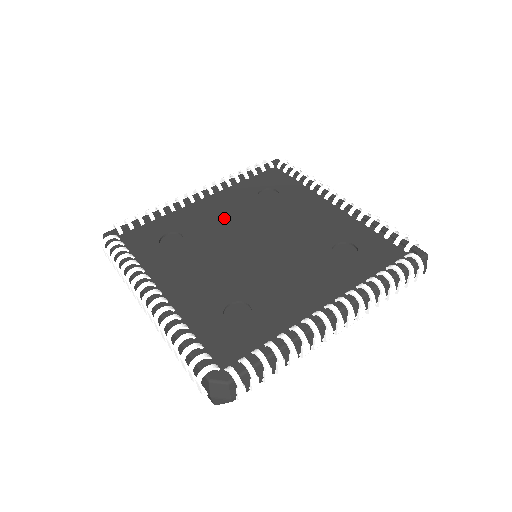
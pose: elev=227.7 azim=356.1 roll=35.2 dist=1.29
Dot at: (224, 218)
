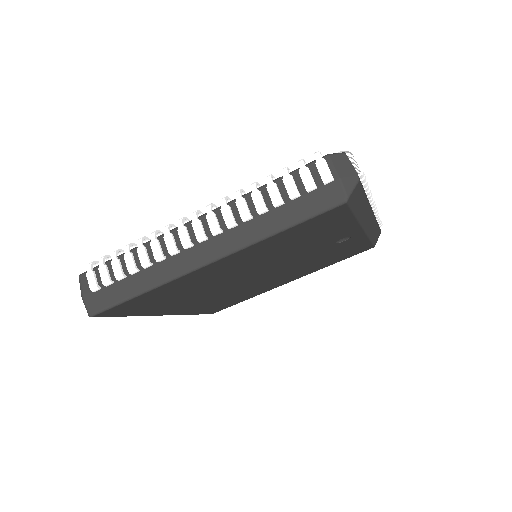
Dot at: occluded
